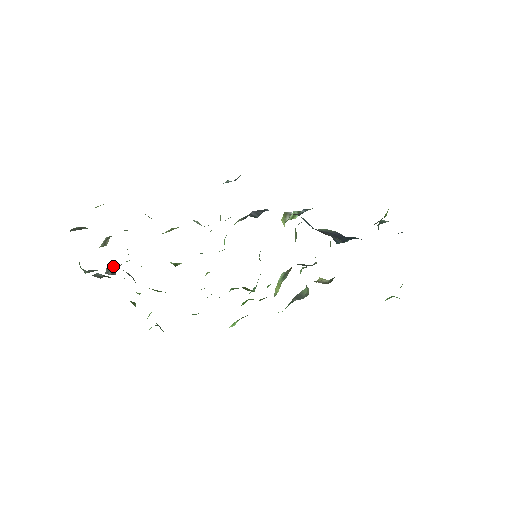
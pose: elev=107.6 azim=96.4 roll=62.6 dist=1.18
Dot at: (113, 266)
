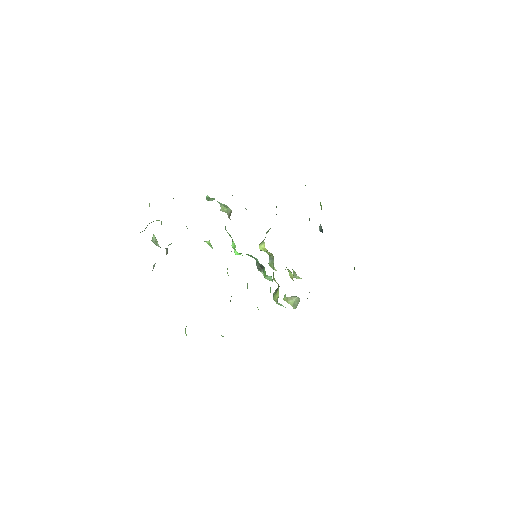
Dot at: occluded
